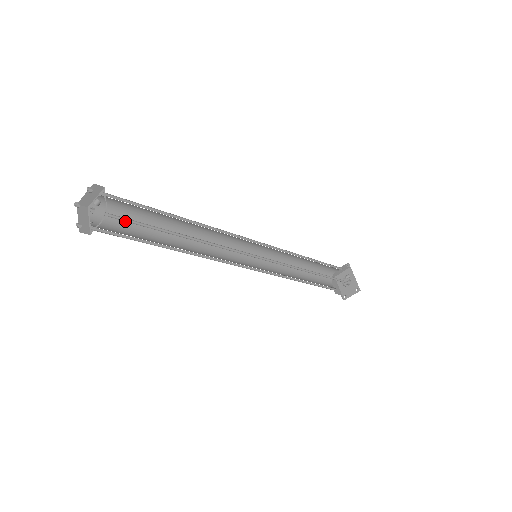
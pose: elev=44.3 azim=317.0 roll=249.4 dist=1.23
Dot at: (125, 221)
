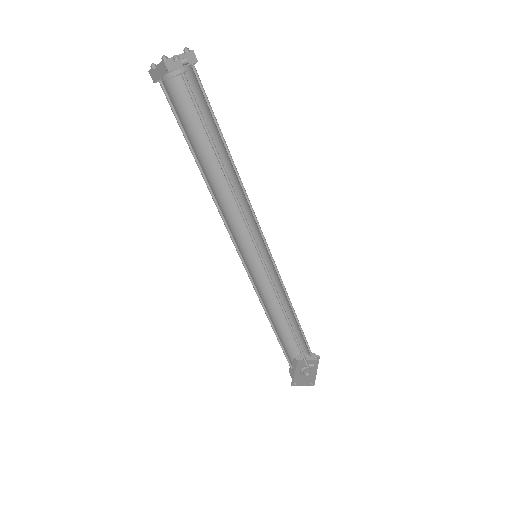
Dot at: (191, 96)
